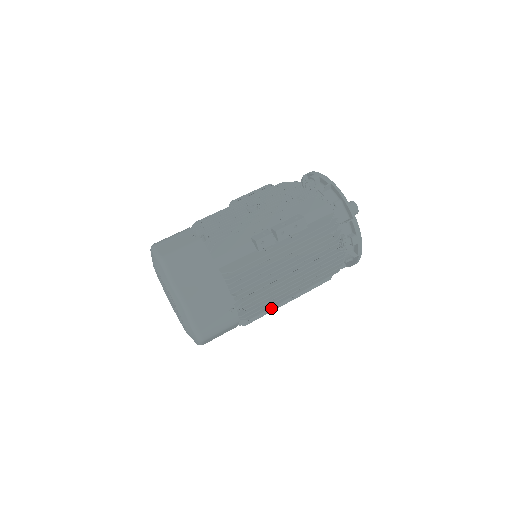
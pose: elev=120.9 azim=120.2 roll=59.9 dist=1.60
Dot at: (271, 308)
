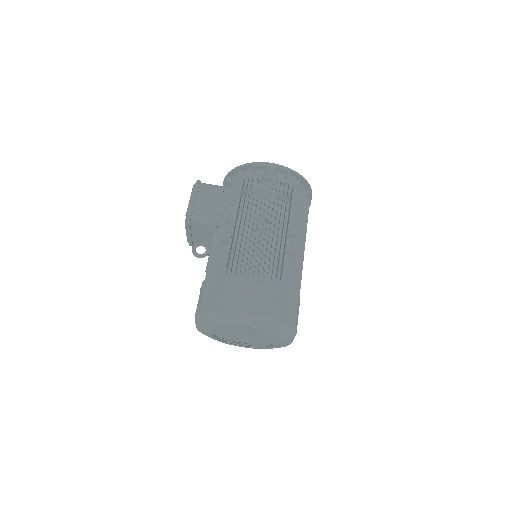
Dot at: occluded
